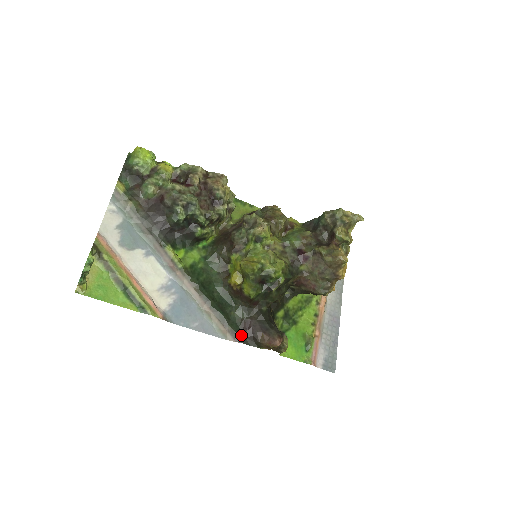
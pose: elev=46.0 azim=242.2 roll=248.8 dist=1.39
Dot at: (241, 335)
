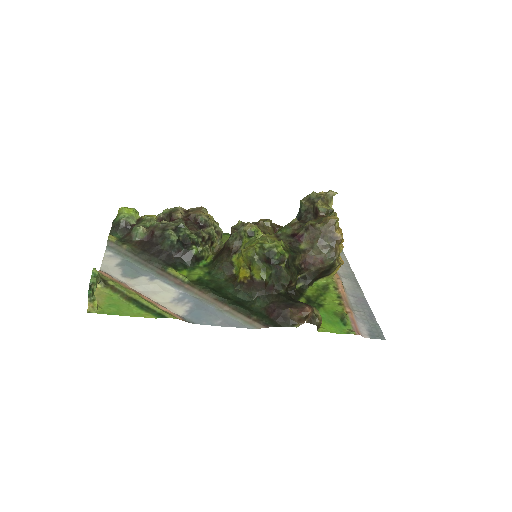
Dot at: (269, 320)
